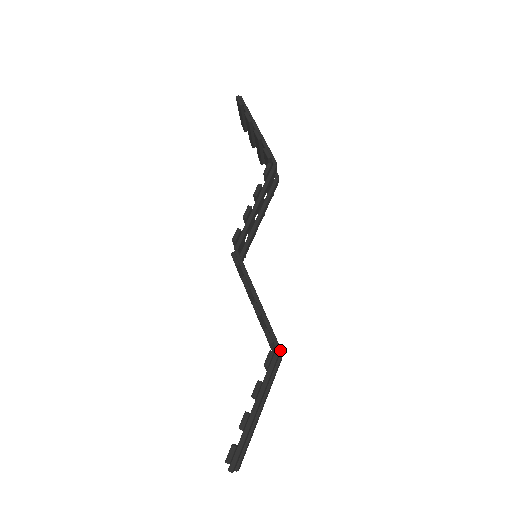
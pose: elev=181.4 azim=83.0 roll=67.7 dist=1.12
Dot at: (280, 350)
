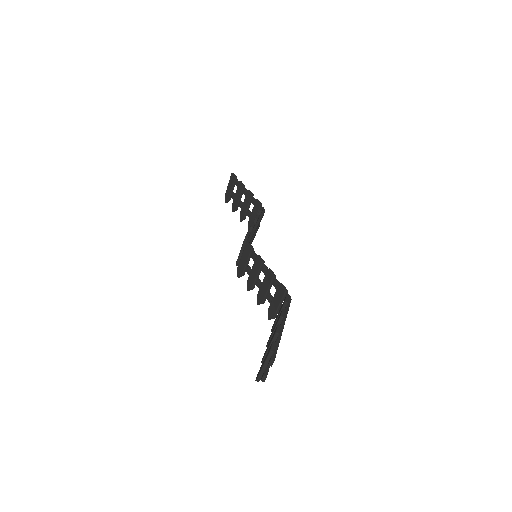
Dot at: occluded
